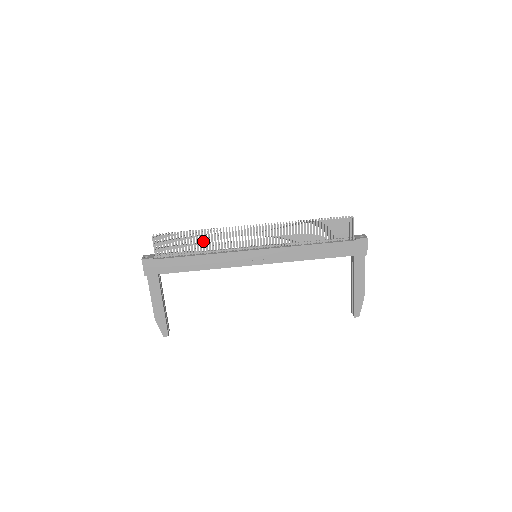
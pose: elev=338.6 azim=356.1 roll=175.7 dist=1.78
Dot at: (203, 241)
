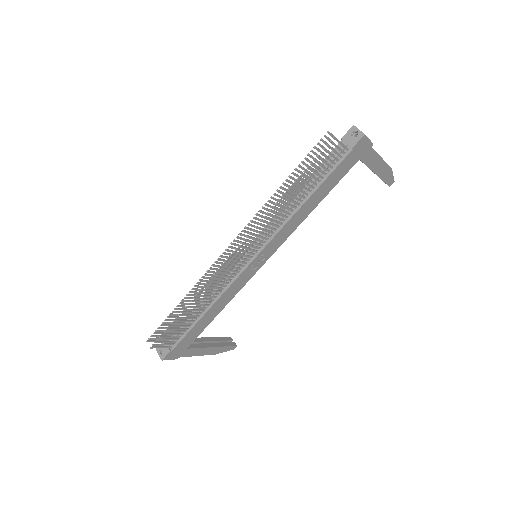
Dot at: (197, 305)
